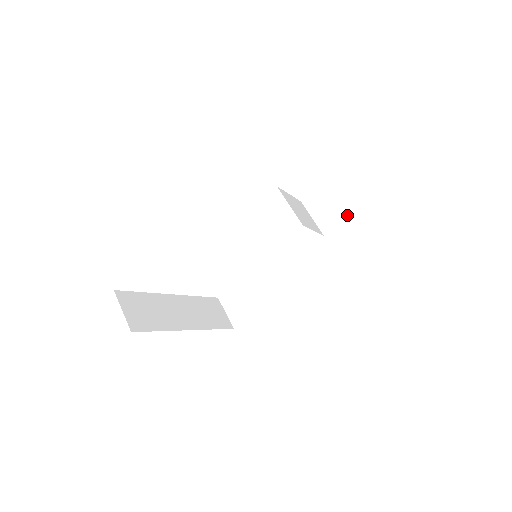
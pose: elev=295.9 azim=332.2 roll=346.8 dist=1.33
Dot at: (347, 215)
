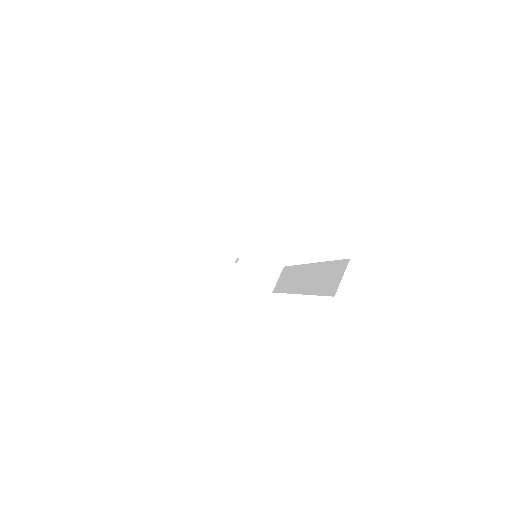
Dot at: (326, 278)
